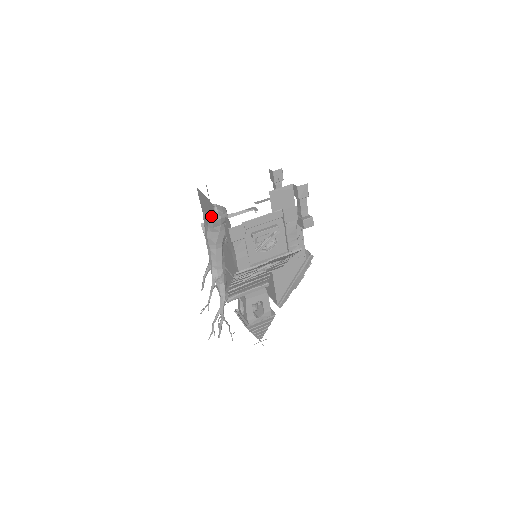
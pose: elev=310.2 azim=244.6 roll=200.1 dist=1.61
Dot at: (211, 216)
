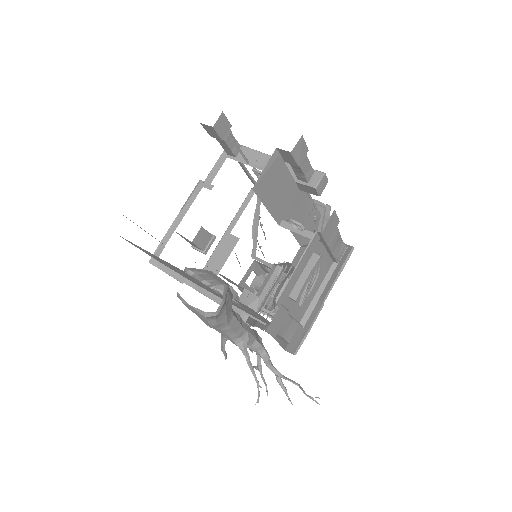
Dot at: occluded
